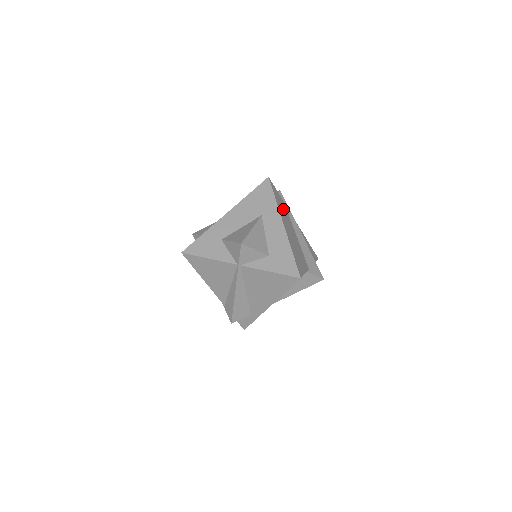
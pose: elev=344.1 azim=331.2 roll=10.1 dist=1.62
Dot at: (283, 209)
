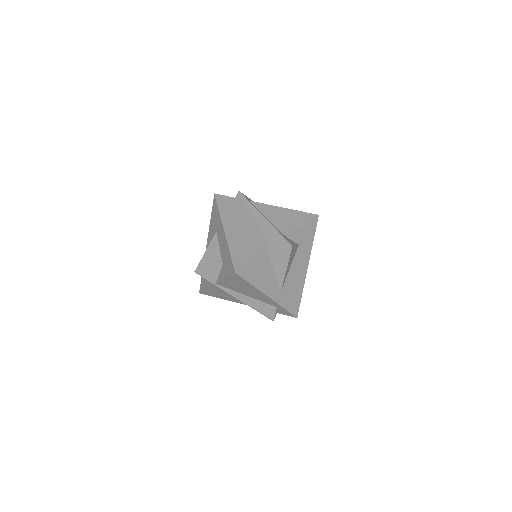
Dot at: (235, 210)
